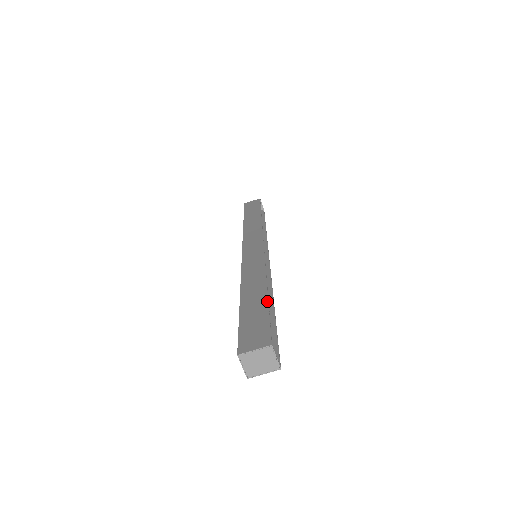
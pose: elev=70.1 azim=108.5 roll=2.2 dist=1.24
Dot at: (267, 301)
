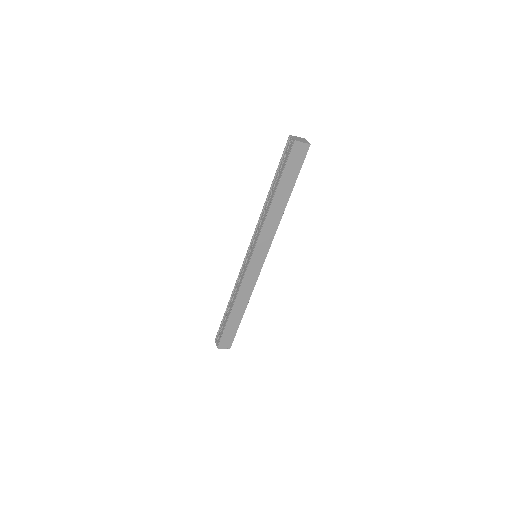
Dot at: occluded
